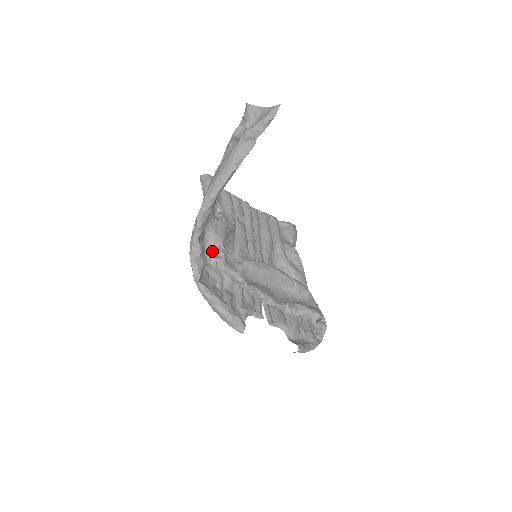
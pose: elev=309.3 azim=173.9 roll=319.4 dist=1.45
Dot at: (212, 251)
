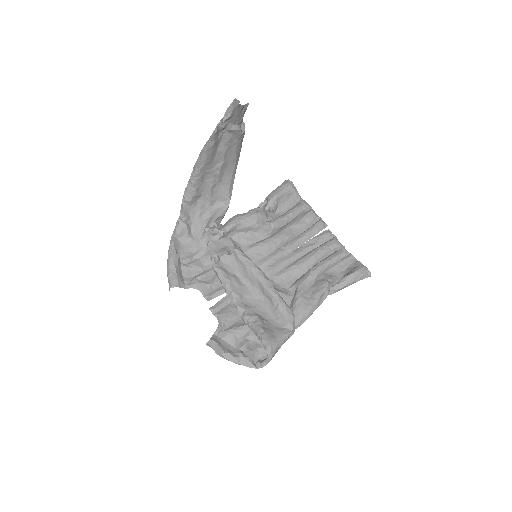
Dot at: (207, 225)
